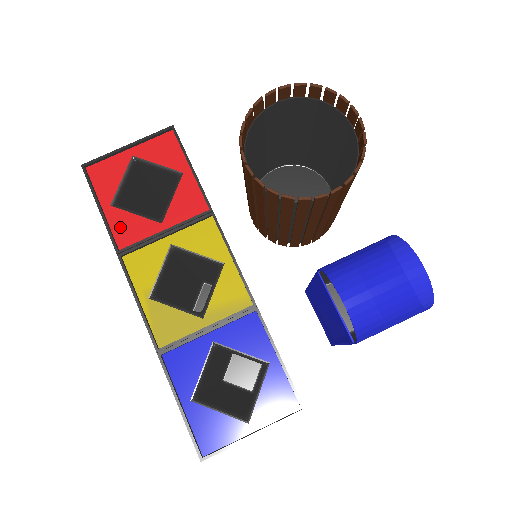
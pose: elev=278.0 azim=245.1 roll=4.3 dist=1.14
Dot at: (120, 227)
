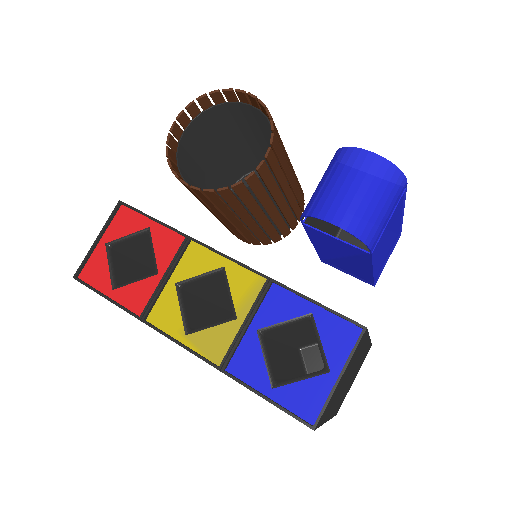
Dot at: (130, 300)
